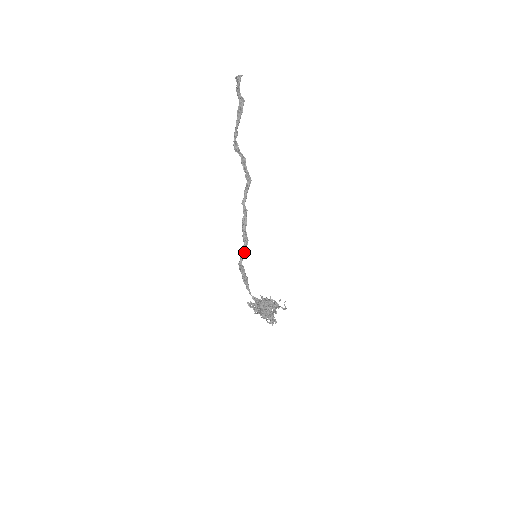
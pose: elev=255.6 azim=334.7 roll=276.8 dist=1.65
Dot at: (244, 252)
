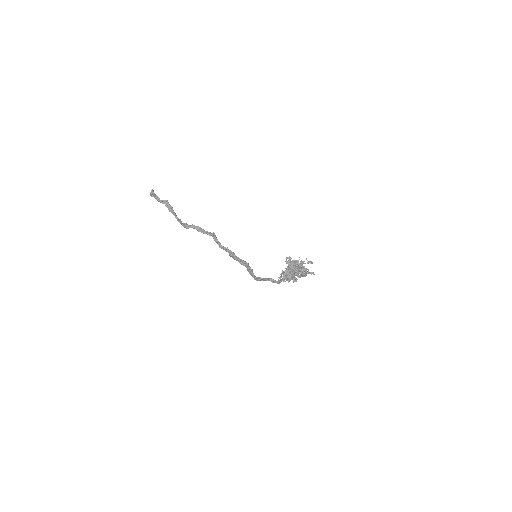
Dot at: (251, 270)
